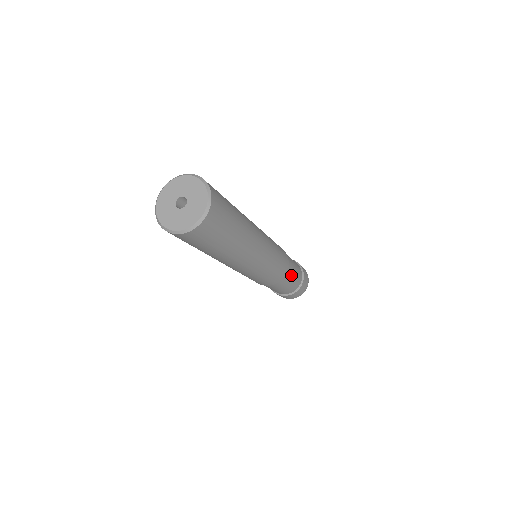
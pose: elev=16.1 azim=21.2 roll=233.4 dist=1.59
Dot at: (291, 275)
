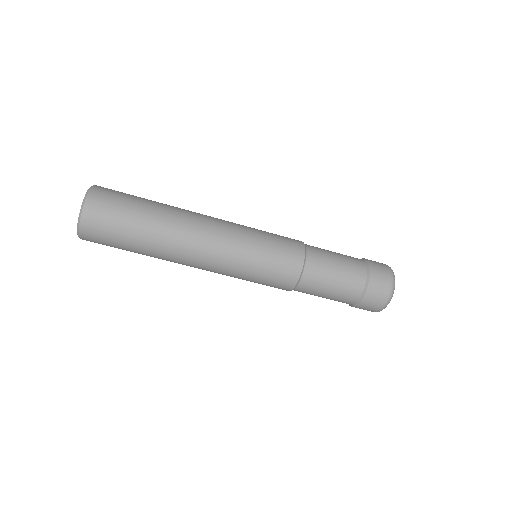
Dot at: (326, 254)
